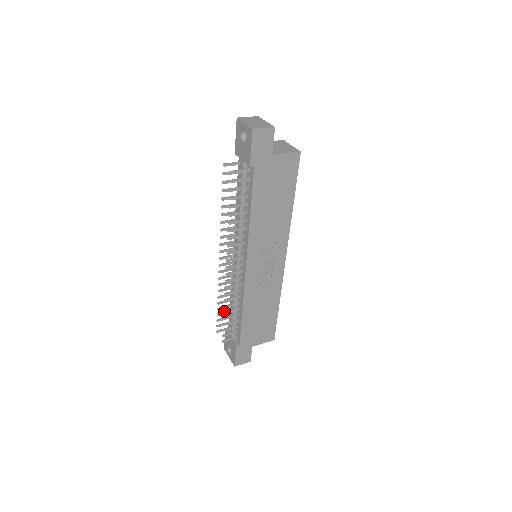
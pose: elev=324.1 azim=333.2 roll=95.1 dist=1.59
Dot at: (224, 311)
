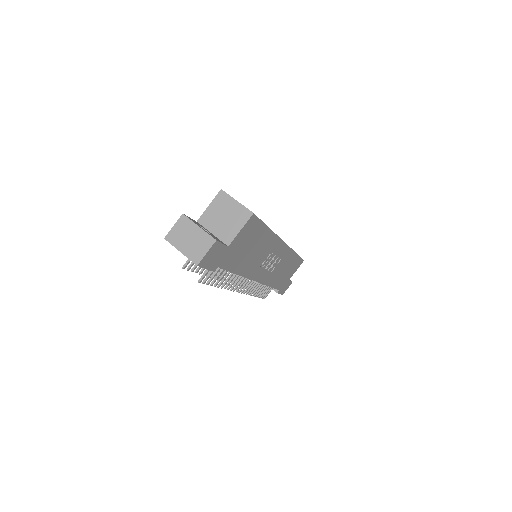
Dot at: (254, 295)
